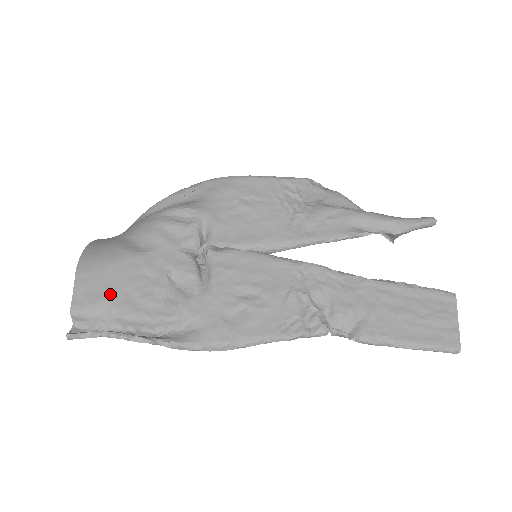
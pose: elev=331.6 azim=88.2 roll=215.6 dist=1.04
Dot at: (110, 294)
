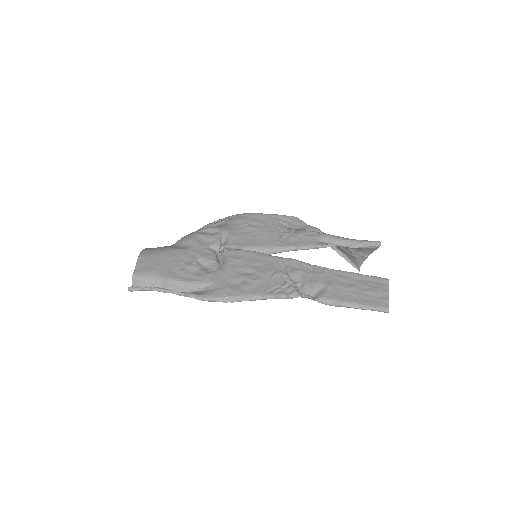
Dot at: (159, 268)
